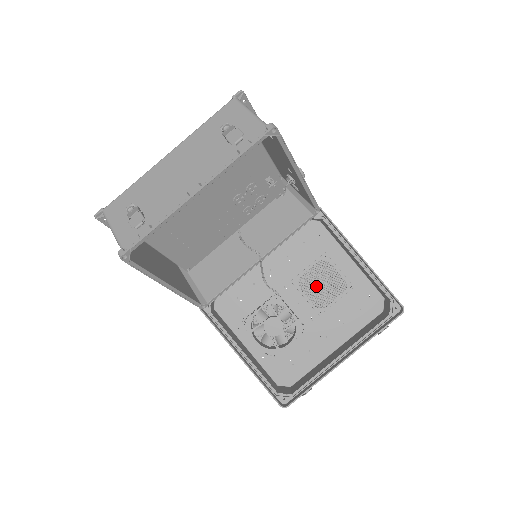
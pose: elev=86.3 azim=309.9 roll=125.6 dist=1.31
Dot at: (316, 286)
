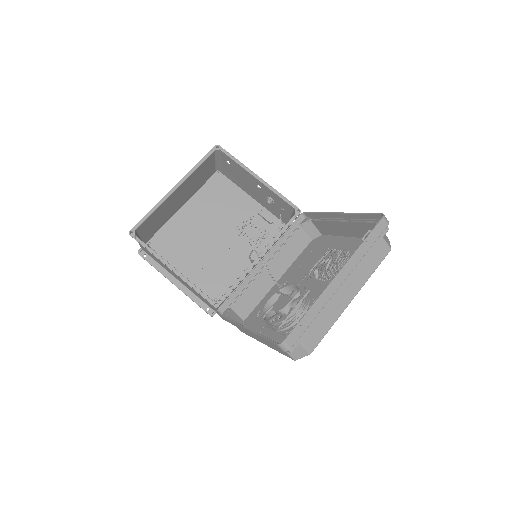
Dot at: (324, 269)
